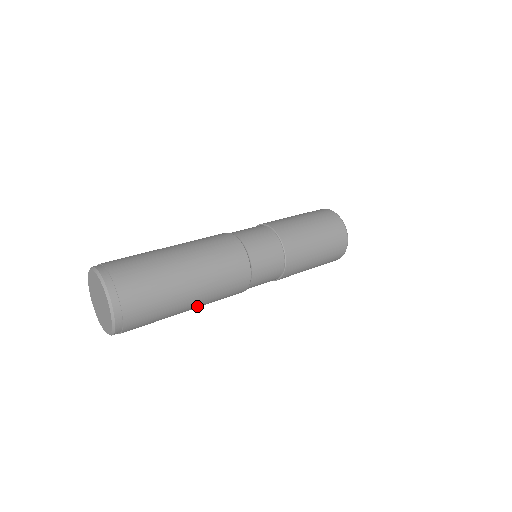
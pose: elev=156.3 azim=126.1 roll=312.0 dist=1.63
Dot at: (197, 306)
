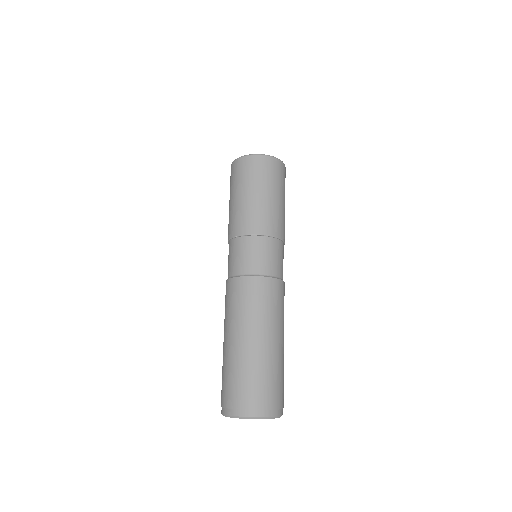
Dot at: (283, 334)
